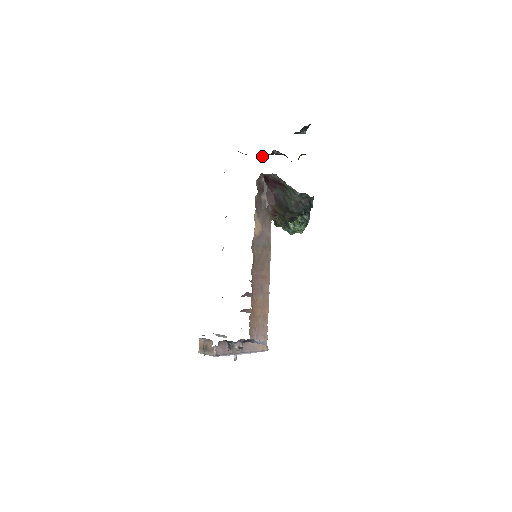
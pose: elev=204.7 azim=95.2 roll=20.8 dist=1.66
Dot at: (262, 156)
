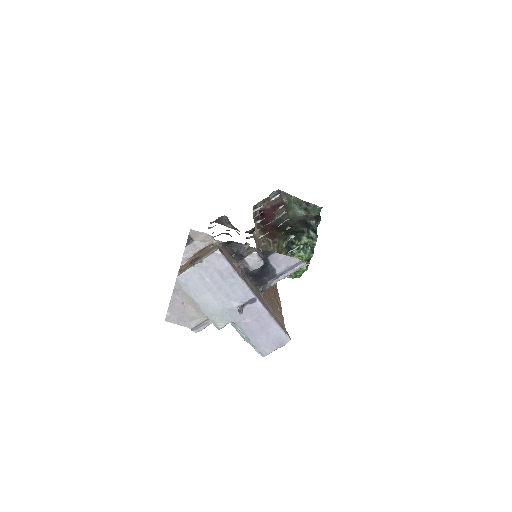
Dot at: occluded
